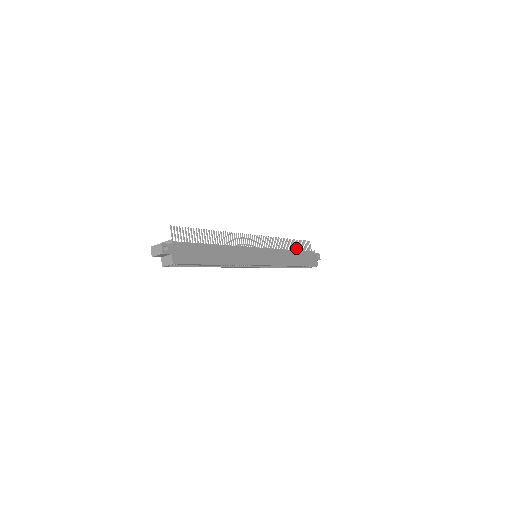
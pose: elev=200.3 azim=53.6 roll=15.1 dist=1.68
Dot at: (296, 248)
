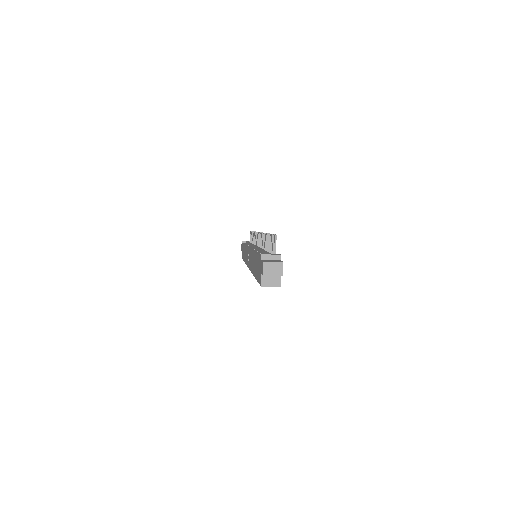
Dot at: occluded
